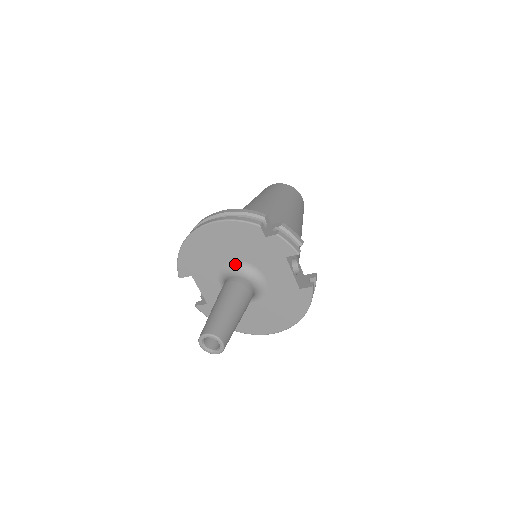
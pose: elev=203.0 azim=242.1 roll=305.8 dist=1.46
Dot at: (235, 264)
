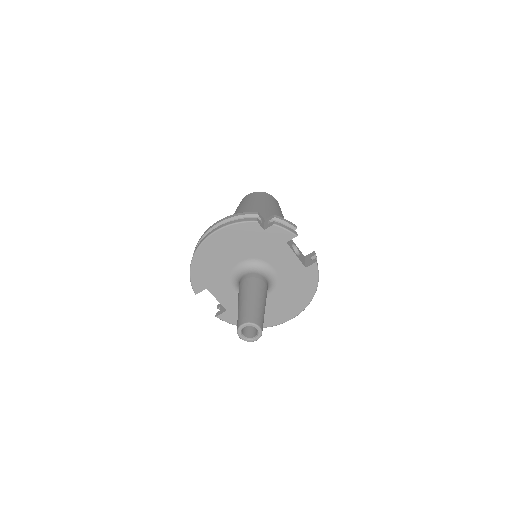
Dot at: (243, 264)
